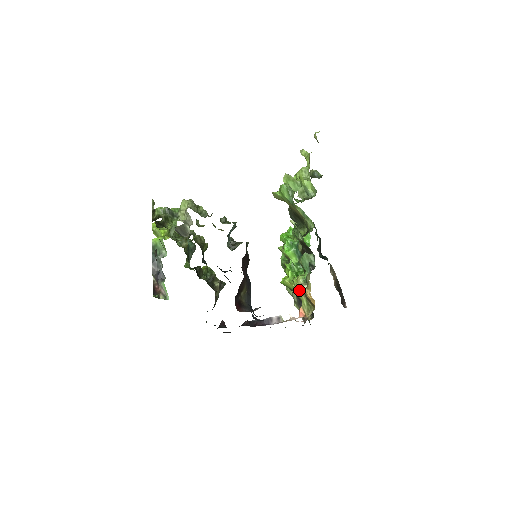
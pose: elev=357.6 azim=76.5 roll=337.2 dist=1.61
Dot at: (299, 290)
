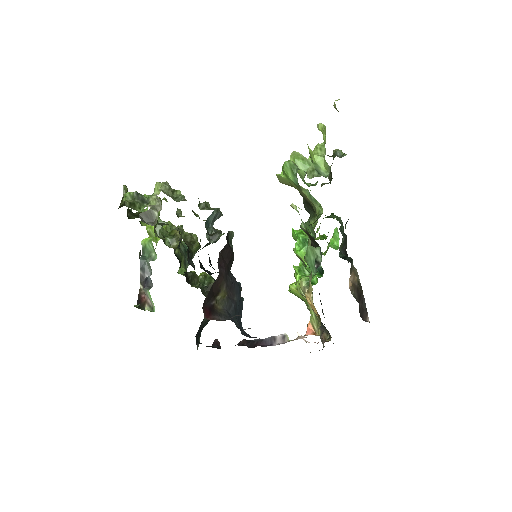
Dot at: occluded
